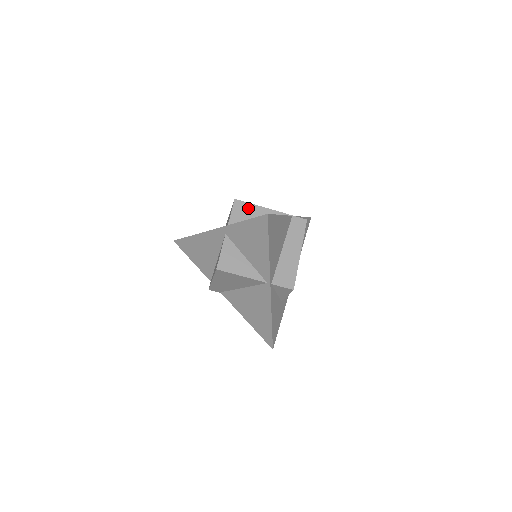
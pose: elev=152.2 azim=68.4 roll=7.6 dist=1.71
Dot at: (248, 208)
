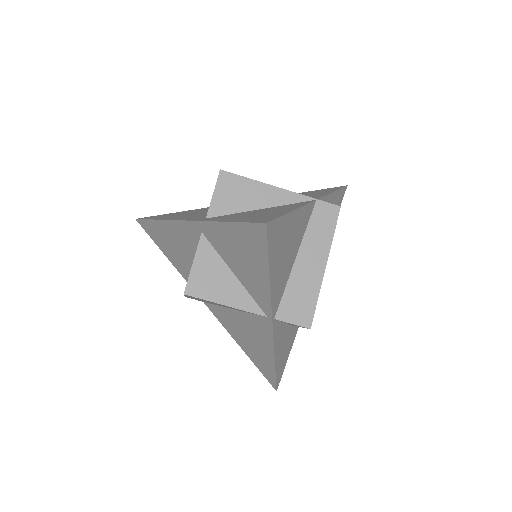
Dot at: (242, 186)
